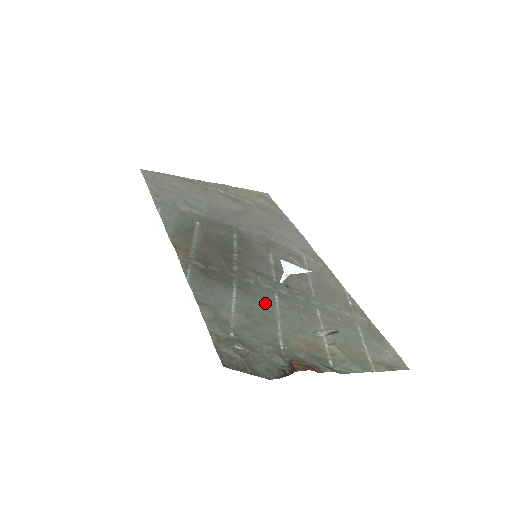
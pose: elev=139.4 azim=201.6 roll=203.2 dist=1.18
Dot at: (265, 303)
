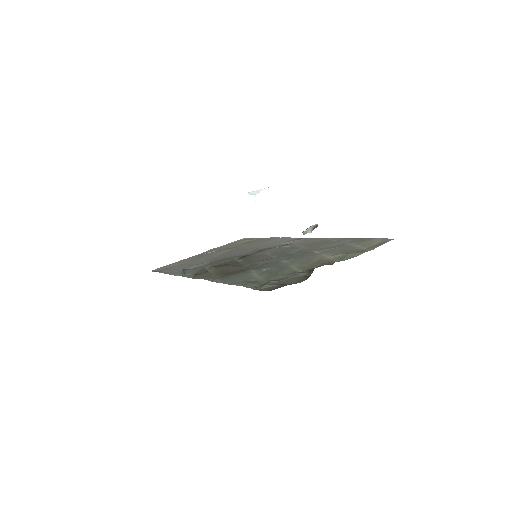
Dot at: (276, 265)
